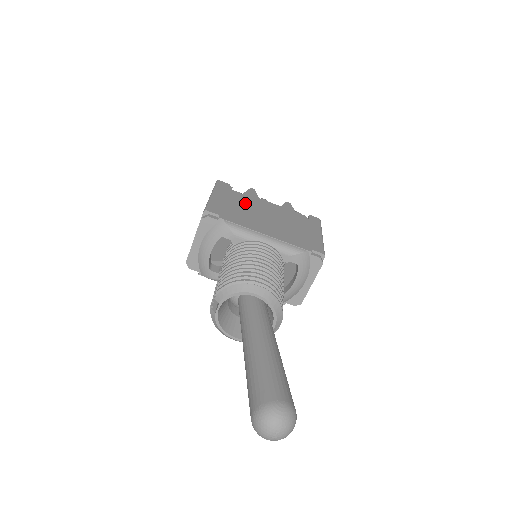
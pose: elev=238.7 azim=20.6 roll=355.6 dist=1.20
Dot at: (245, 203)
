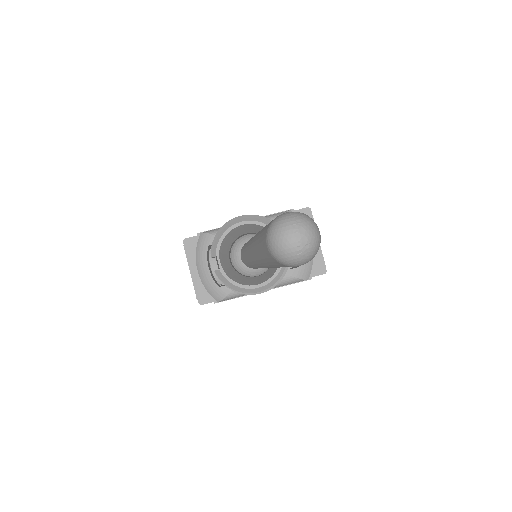
Dot at: occluded
